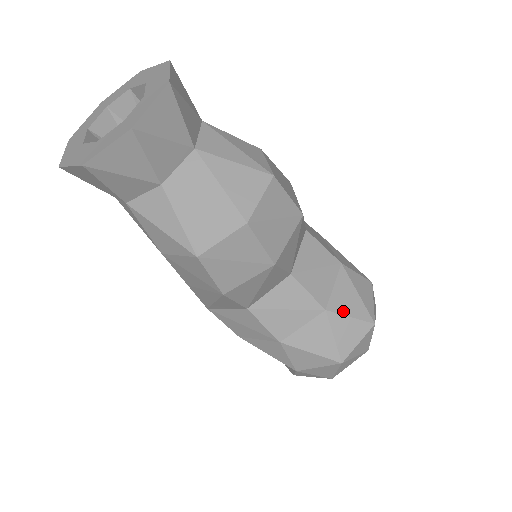
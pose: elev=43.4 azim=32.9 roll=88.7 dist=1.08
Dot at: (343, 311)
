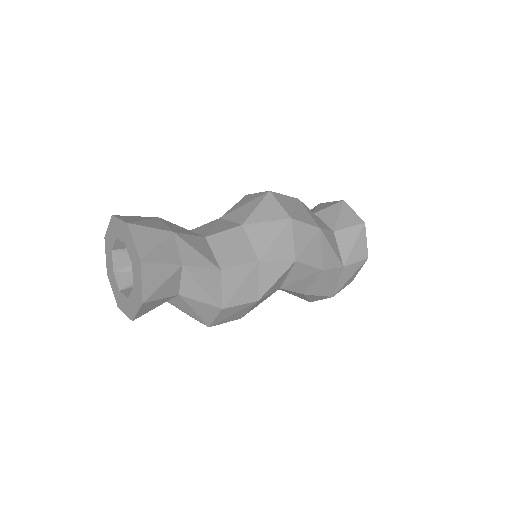
Dot at: occluded
